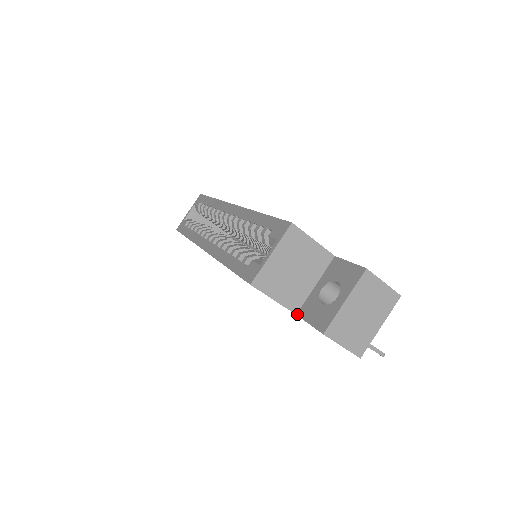
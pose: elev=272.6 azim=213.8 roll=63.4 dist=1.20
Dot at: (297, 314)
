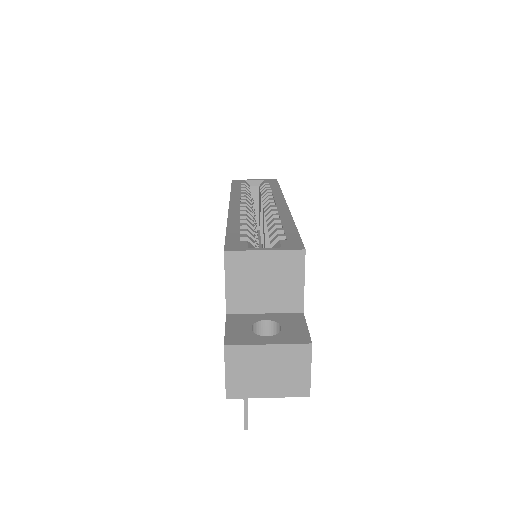
Dot at: (227, 314)
